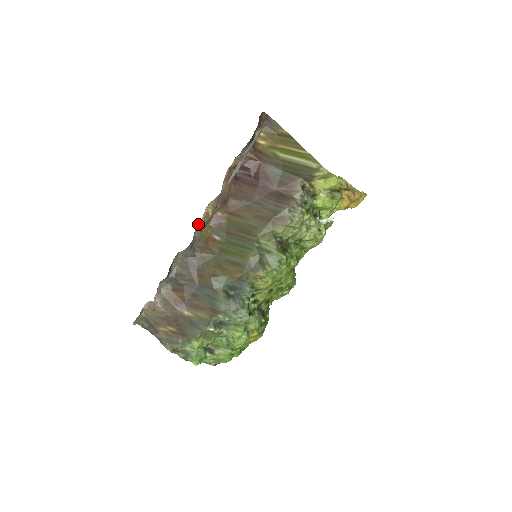
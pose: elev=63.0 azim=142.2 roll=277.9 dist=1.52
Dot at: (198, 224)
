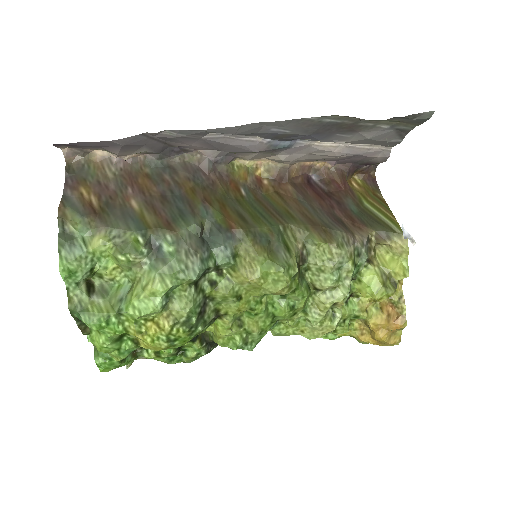
Dot at: (241, 162)
